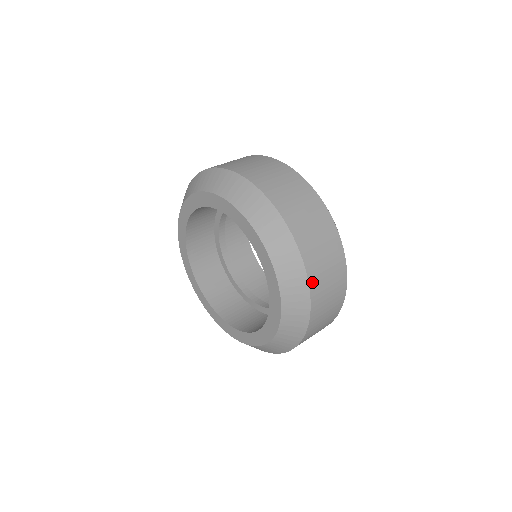
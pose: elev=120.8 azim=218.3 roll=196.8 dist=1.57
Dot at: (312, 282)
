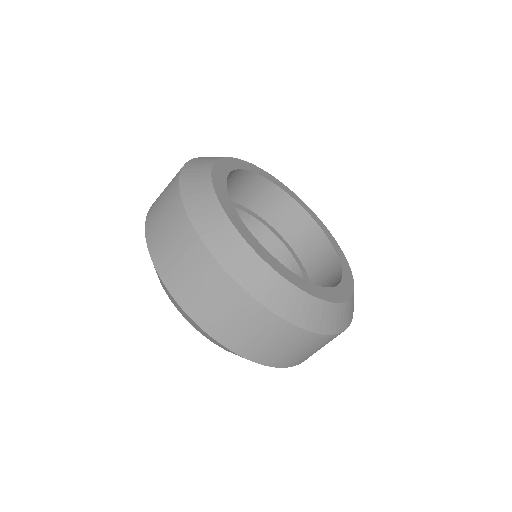
Dot at: (247, 354)
